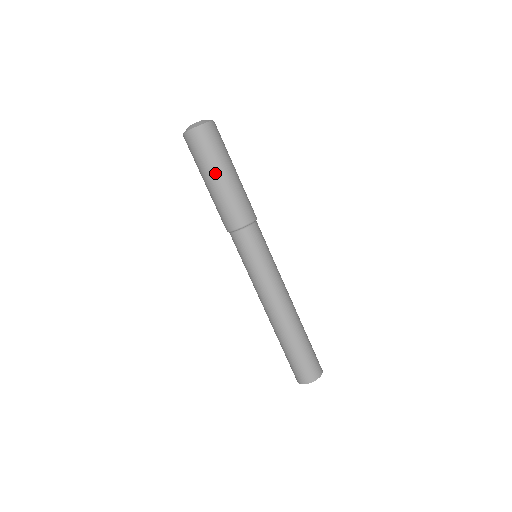
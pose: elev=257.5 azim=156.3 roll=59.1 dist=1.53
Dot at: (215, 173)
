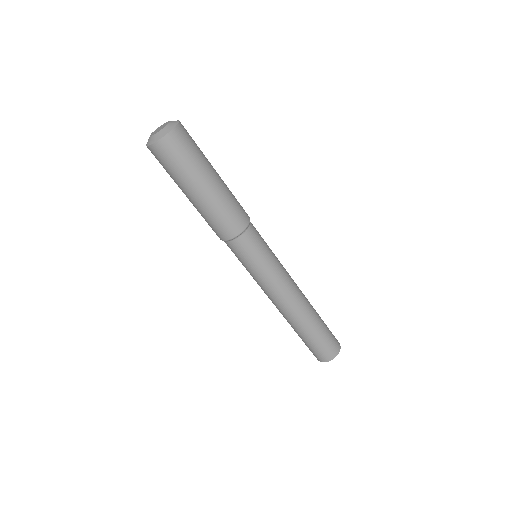
Dot at: (192, 188)
